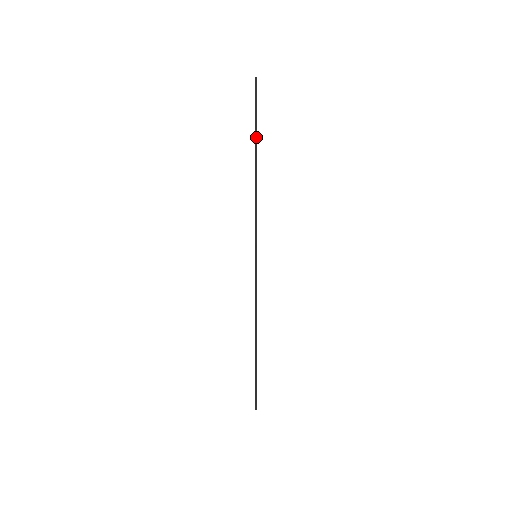
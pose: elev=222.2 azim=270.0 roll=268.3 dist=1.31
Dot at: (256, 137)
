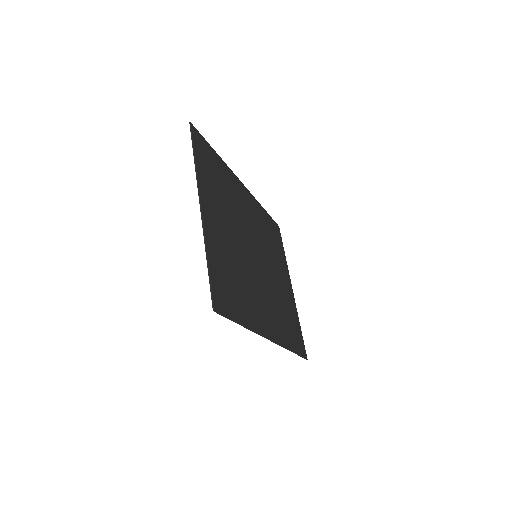
Dot at: (199, 198)
